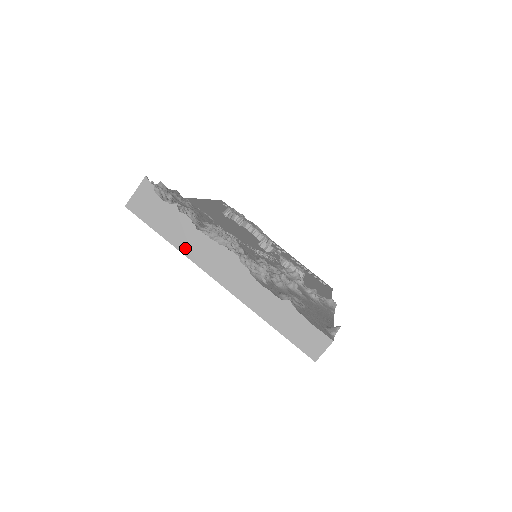
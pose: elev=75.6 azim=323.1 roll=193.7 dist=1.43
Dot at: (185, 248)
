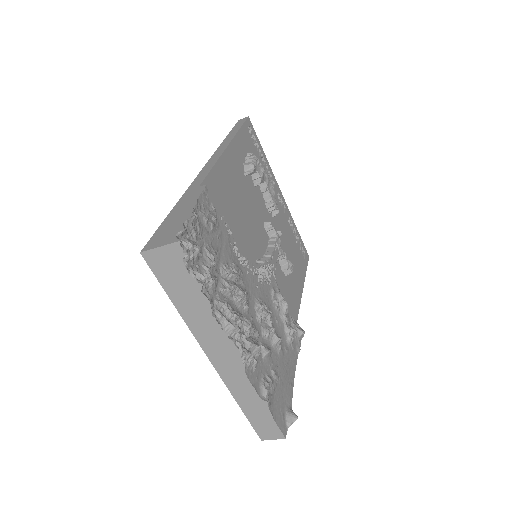
Dot at: (191, 321)
